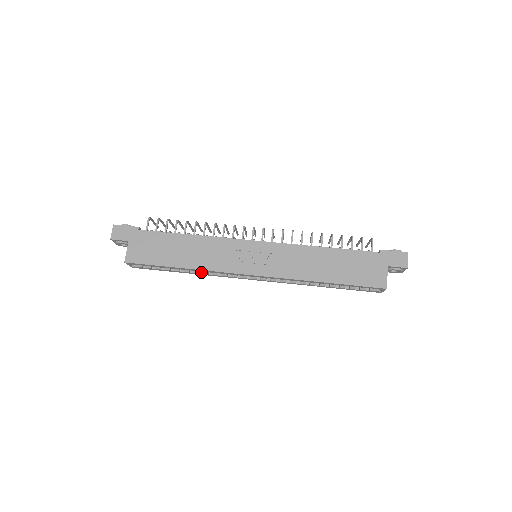
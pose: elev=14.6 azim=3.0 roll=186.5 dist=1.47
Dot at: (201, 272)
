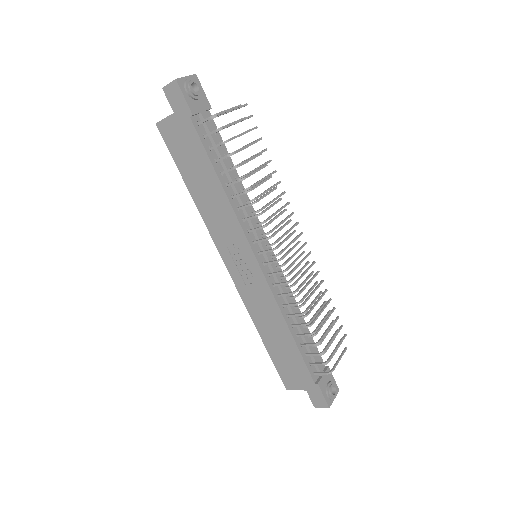
Dot at: occluded
